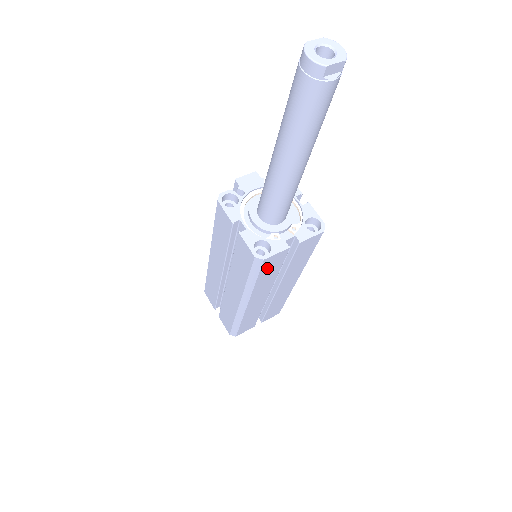
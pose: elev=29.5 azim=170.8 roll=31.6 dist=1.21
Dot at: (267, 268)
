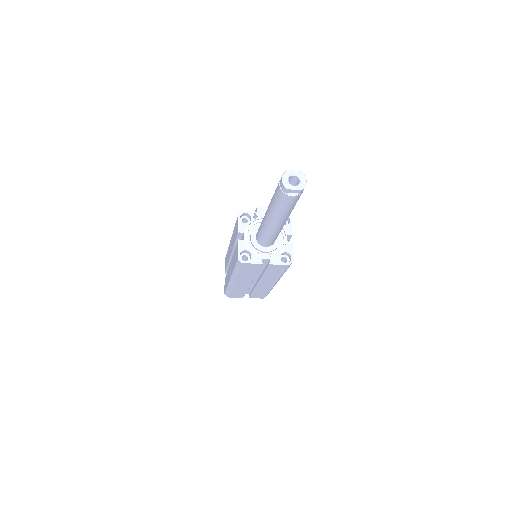
Dot at: (246, 268)
